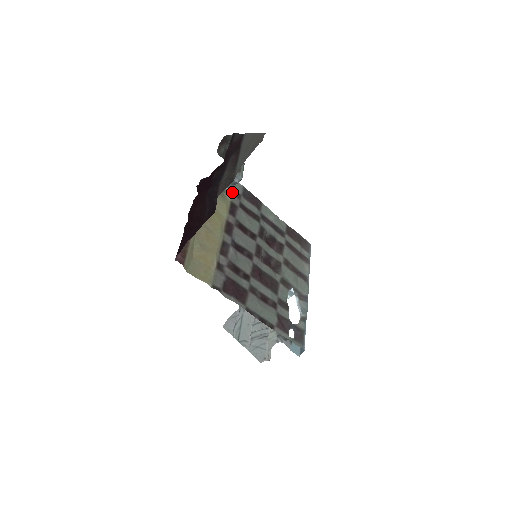
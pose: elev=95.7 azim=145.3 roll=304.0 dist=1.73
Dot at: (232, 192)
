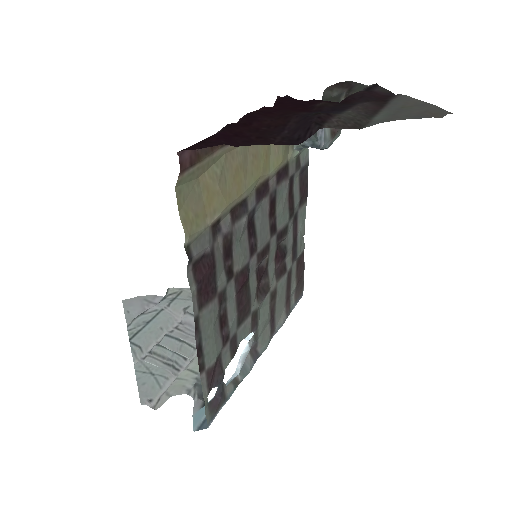
Dot at: (298, 153)
